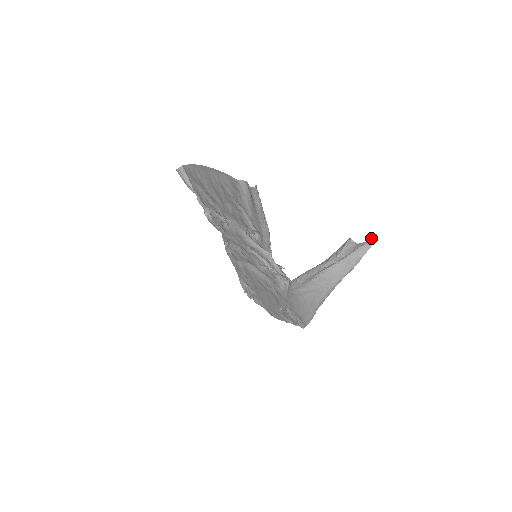
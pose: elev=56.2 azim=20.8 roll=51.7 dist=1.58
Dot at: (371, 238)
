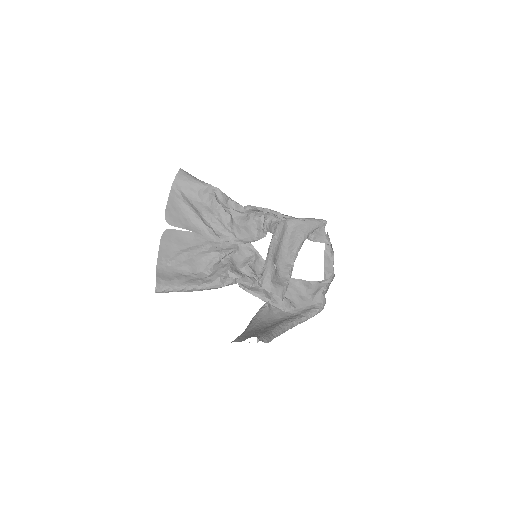
Dot at: occluded
